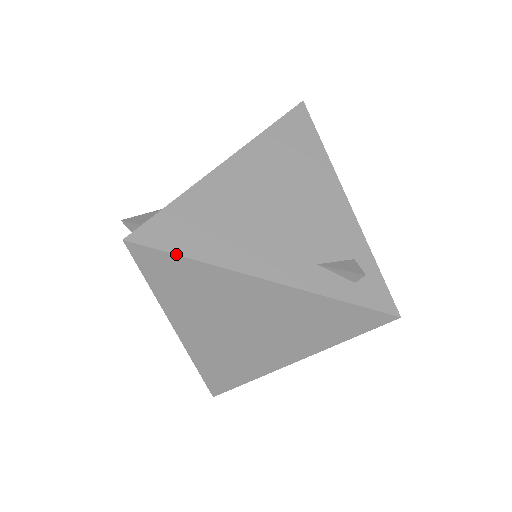
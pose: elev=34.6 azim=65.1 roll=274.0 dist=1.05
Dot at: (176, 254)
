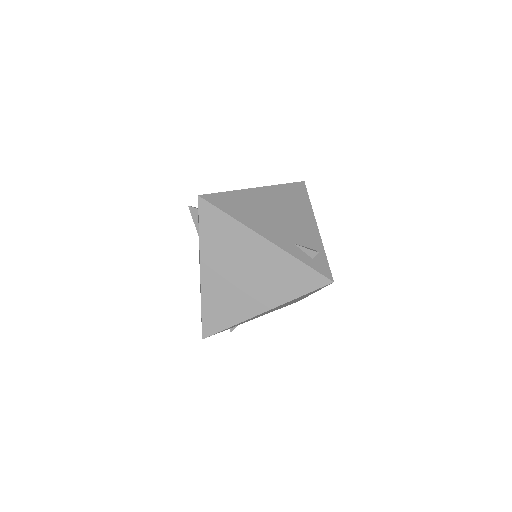
Dot at: (222, 211)
